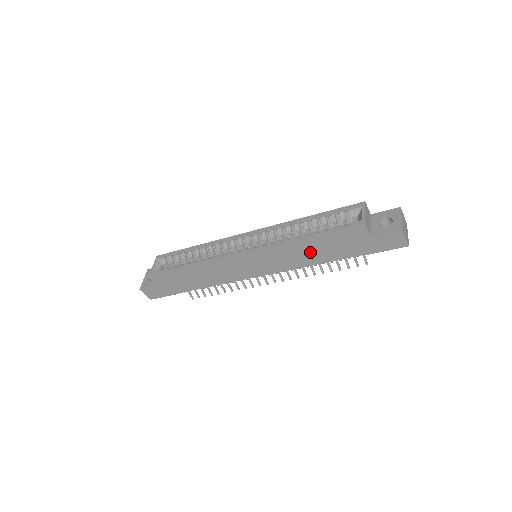
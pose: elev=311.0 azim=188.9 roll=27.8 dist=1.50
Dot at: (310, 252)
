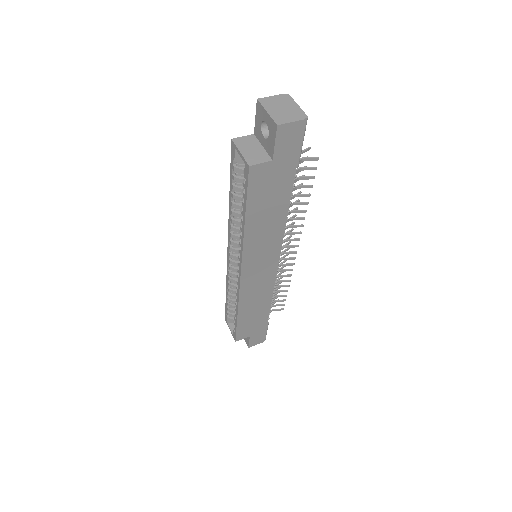
Dot at: (266, 221)
